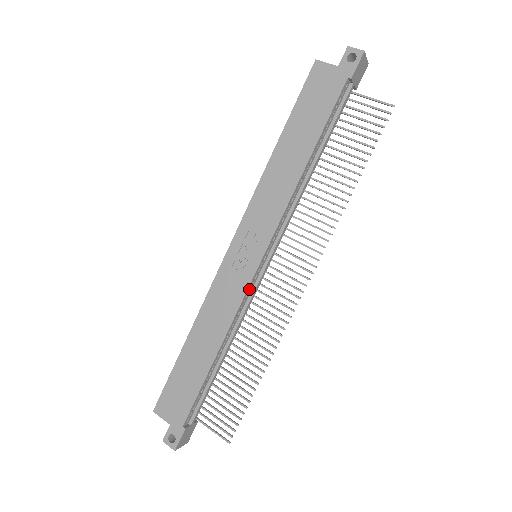
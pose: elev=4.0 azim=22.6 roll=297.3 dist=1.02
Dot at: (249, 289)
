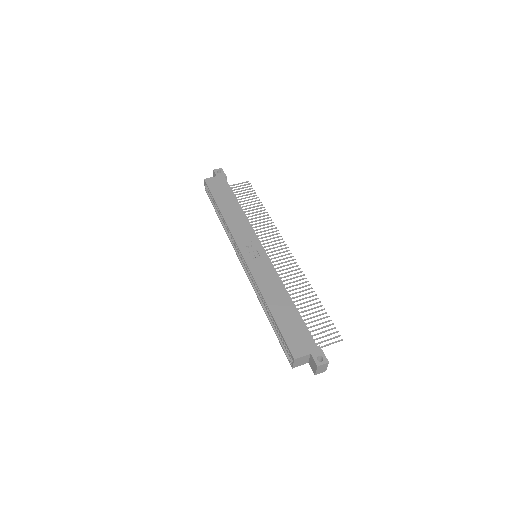
Dot at: (271, 264)
